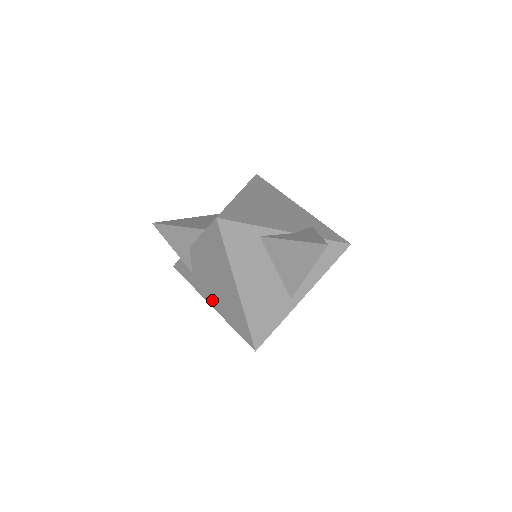
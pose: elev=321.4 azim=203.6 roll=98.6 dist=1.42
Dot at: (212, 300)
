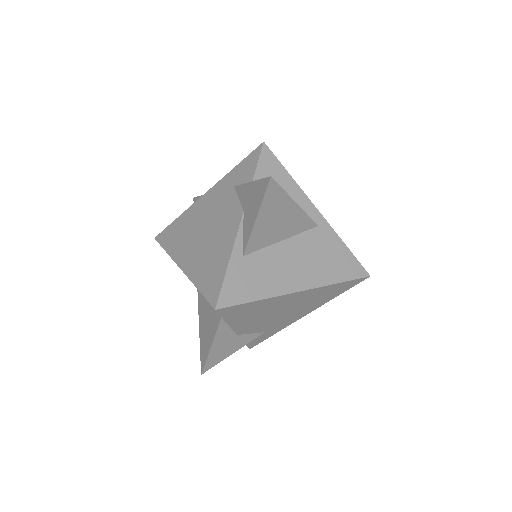
Dot at: (300, 315)
